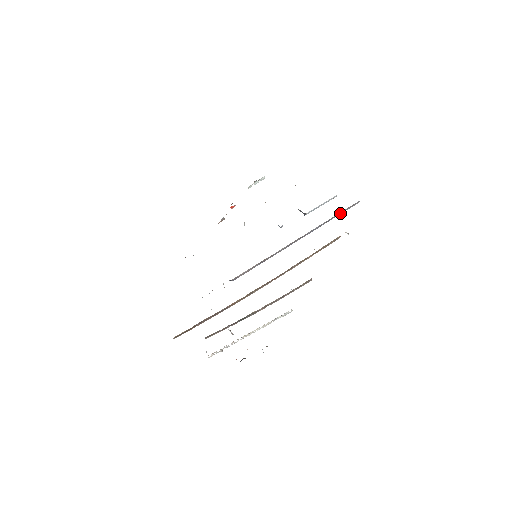
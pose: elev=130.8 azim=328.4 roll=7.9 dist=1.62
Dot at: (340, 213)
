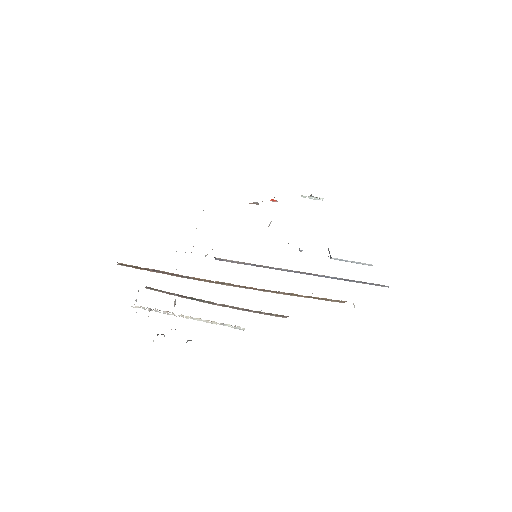
Dot at: (363, 282)
